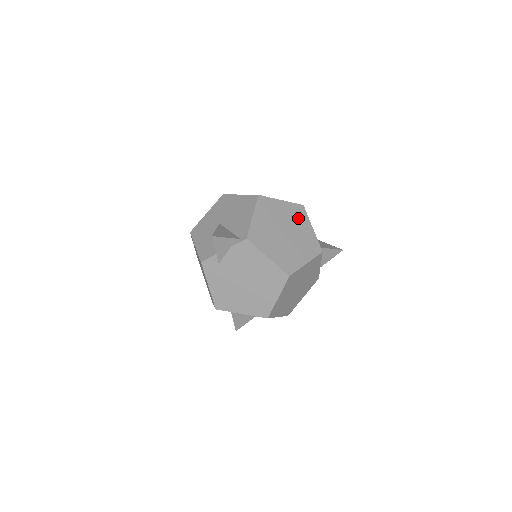
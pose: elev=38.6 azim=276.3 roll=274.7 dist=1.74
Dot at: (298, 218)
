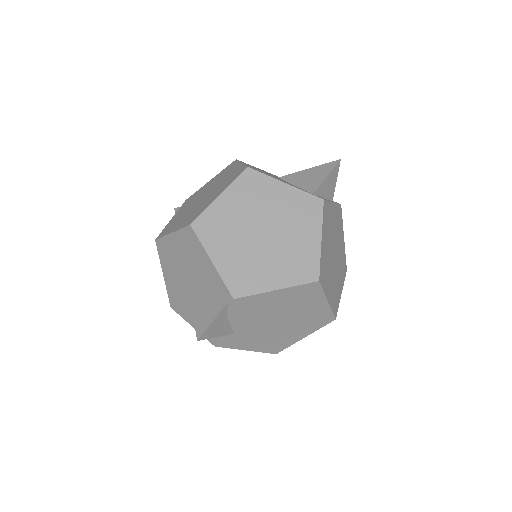
Dot at: (258, 193)
